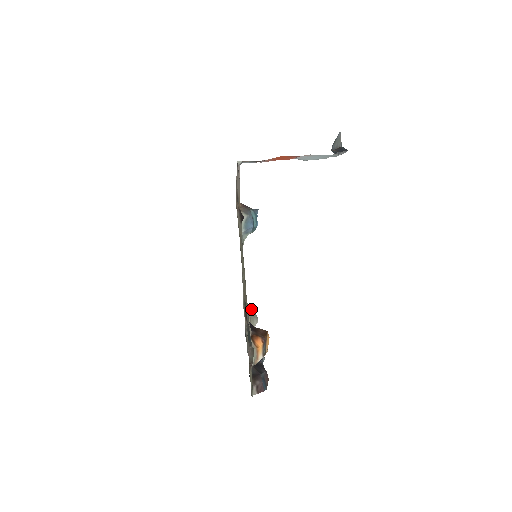
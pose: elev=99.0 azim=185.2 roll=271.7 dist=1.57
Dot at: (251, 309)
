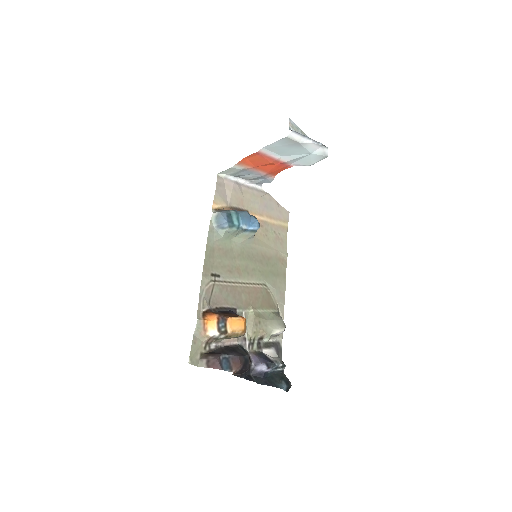
Dot at: (276, 316)
